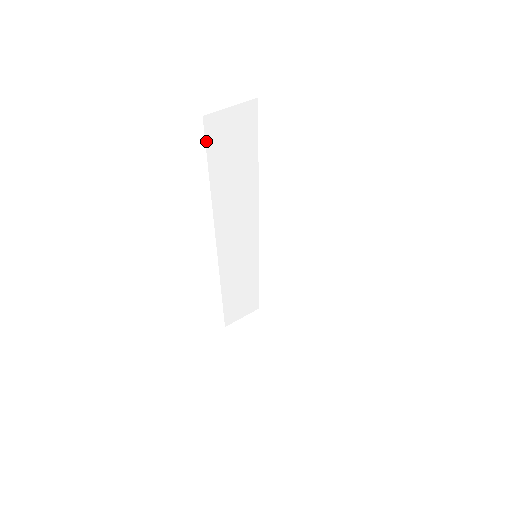
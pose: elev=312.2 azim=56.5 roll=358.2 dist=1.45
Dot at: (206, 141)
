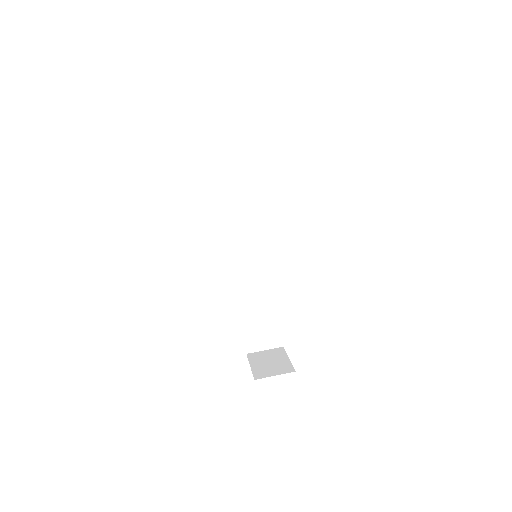
Dot at: (218, 154)
